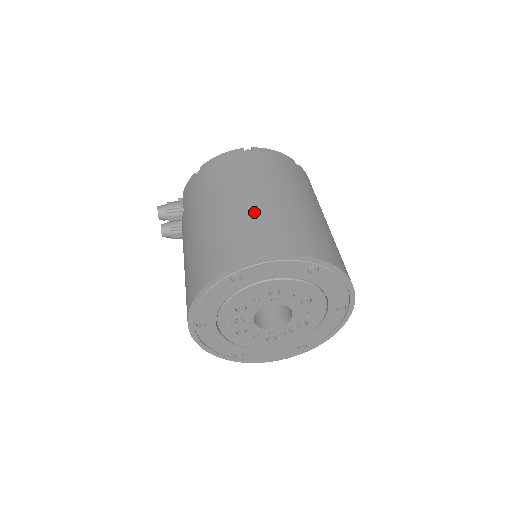
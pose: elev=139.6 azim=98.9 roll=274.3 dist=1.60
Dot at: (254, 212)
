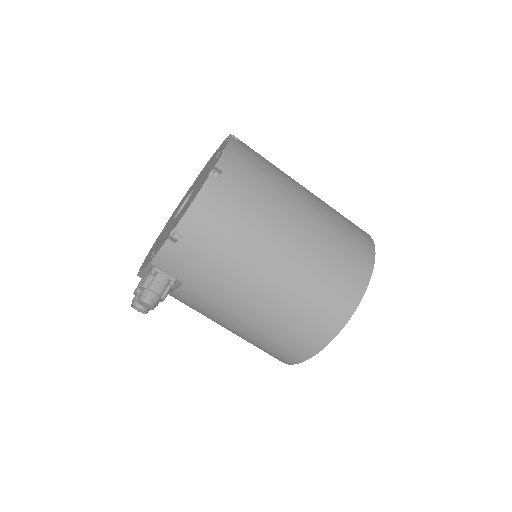
Dot at: (315, 254)
